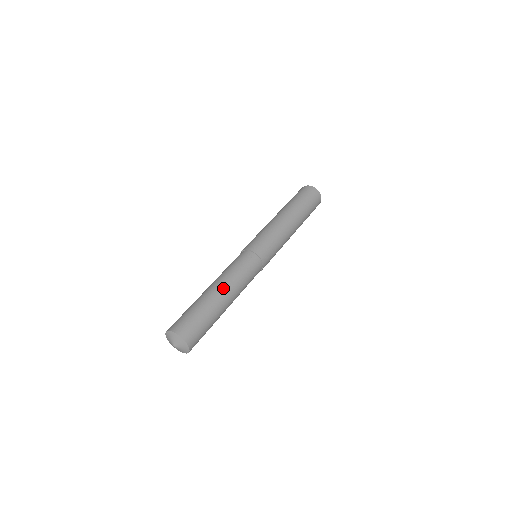
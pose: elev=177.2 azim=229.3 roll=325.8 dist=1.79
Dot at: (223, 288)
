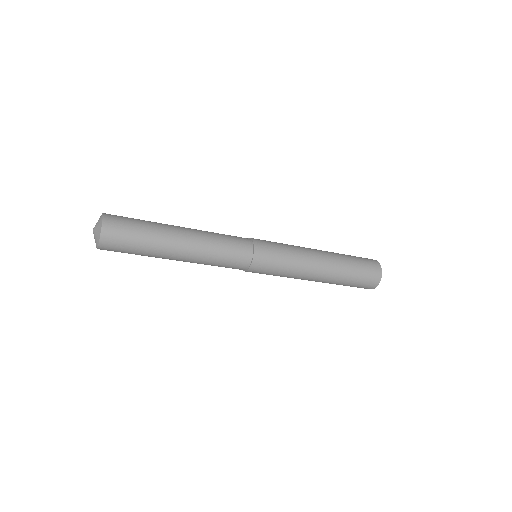
Dot at: (188, 238)
